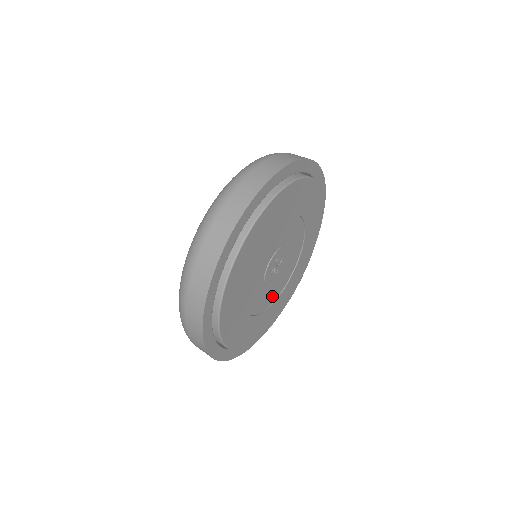
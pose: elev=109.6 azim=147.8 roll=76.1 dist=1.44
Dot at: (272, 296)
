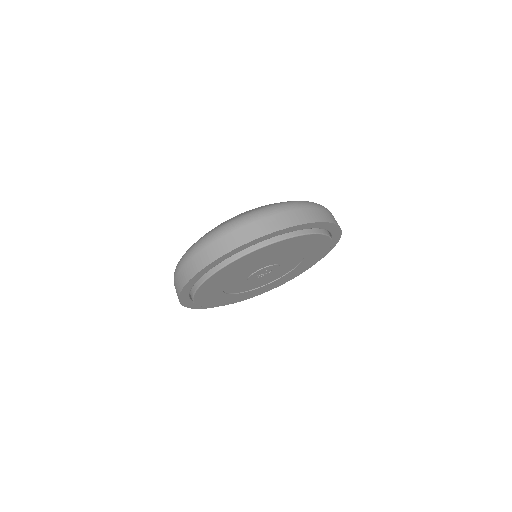
Dot at: (245, 288)
